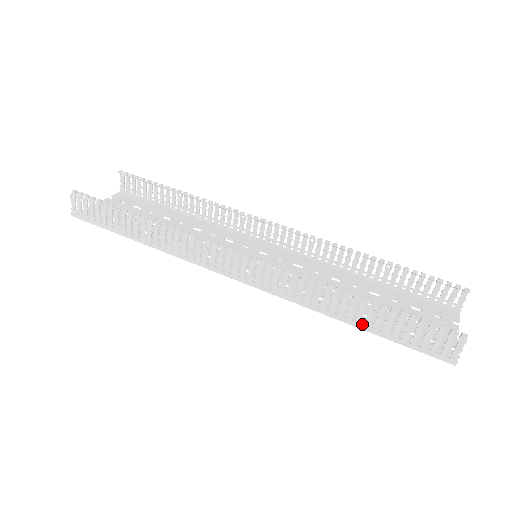
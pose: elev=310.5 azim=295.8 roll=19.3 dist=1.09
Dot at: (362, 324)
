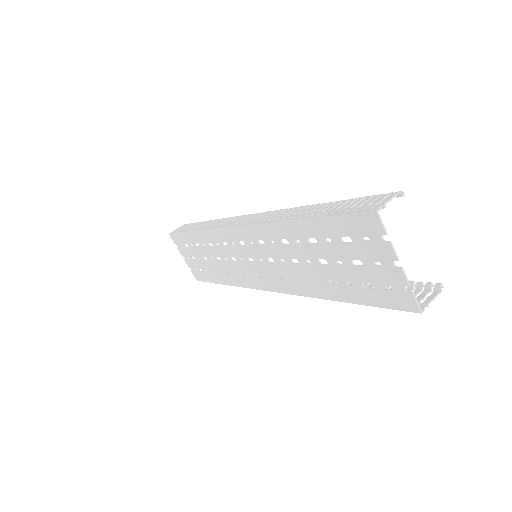
Dot at: (306, 217)
